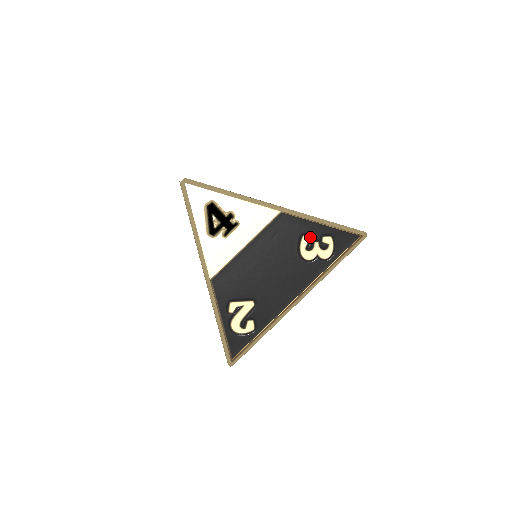
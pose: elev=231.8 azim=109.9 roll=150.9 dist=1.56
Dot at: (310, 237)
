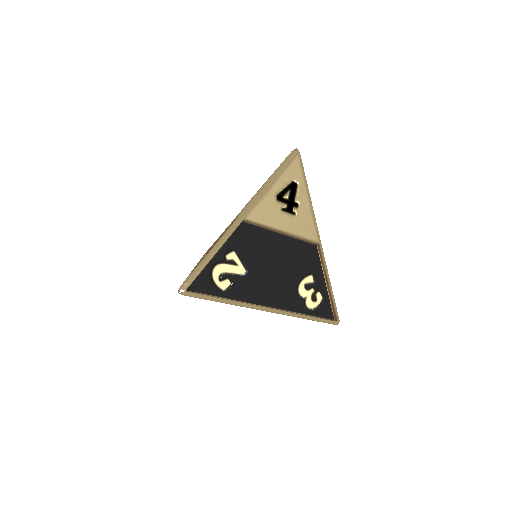
Dot at: (314, 281)
